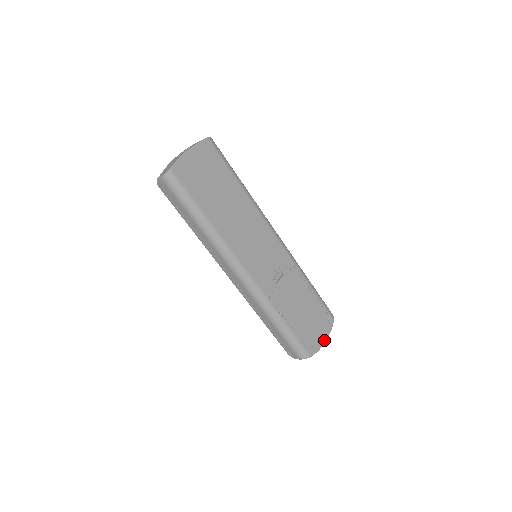
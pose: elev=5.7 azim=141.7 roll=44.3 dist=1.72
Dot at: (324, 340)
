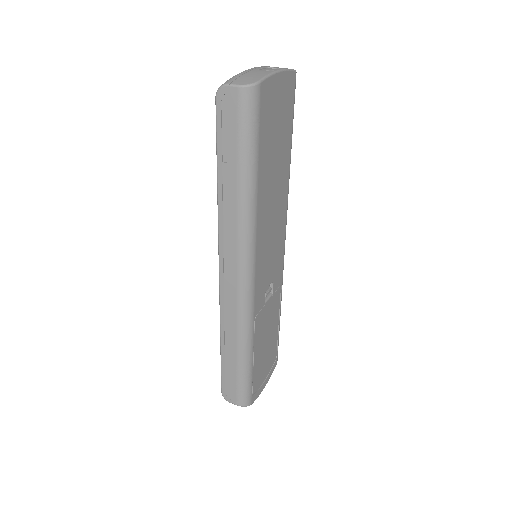
Dot at: (264, 385)
